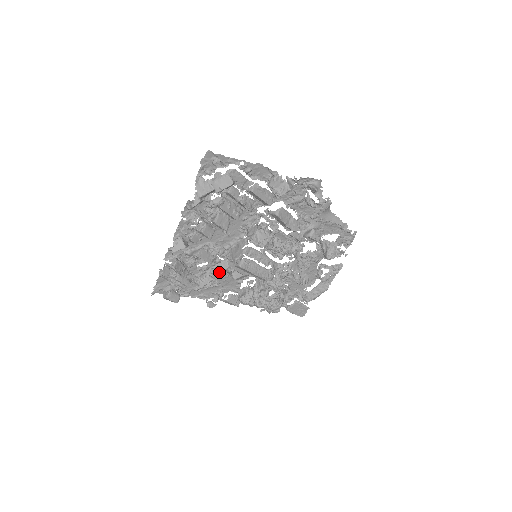
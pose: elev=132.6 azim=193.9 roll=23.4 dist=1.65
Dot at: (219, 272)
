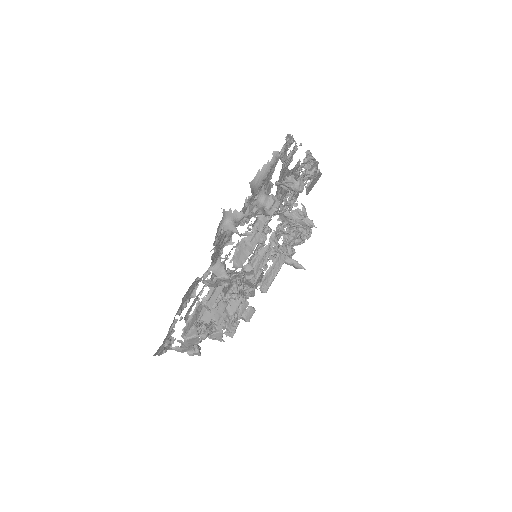
Dot at: occluded
